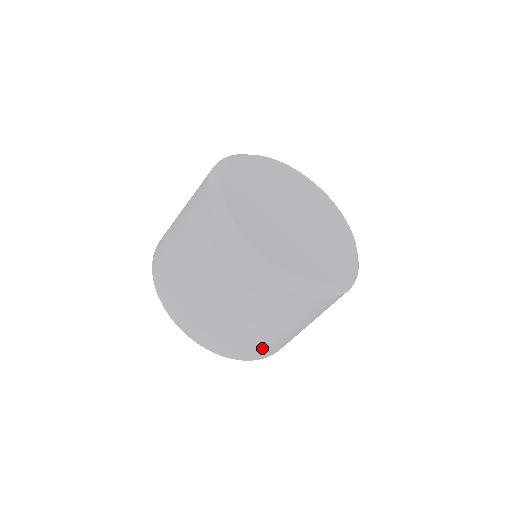
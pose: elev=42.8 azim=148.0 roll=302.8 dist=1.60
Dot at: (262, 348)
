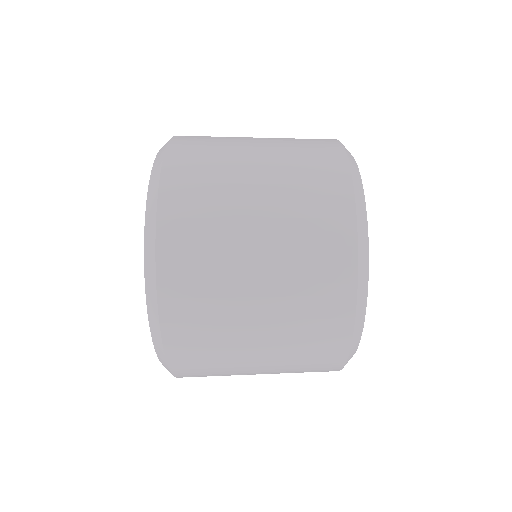
Dot at: (206, 347)
